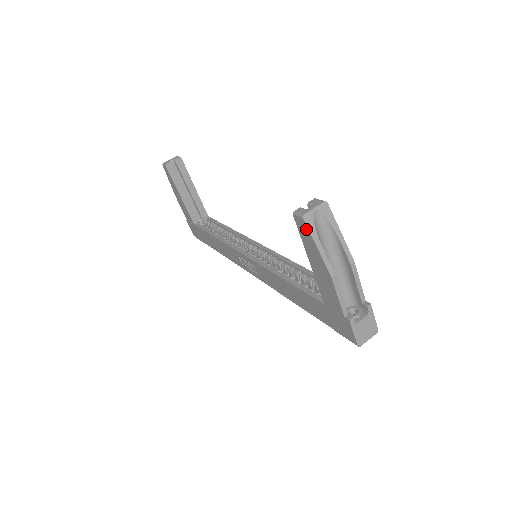
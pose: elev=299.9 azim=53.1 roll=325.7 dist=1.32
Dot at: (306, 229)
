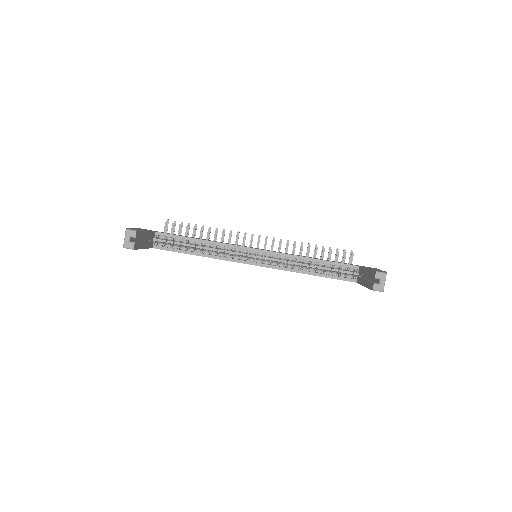
Dot at: occluded
